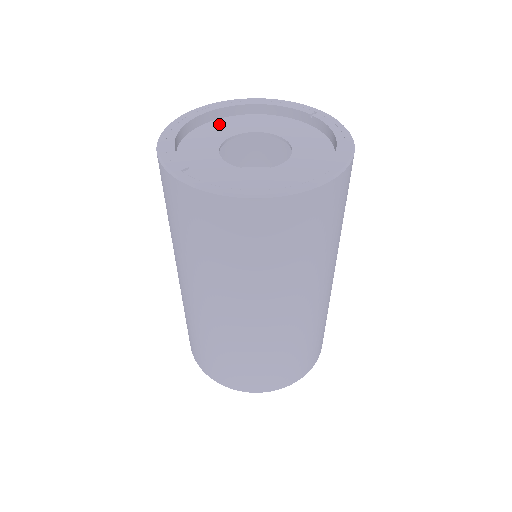
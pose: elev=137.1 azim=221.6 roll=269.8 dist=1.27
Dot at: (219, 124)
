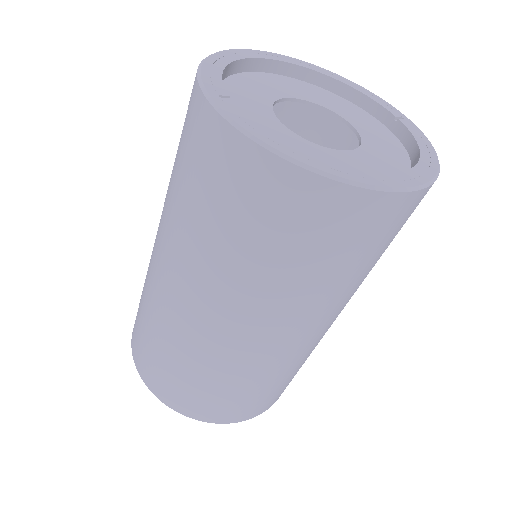
Dot at: (285, 81)
